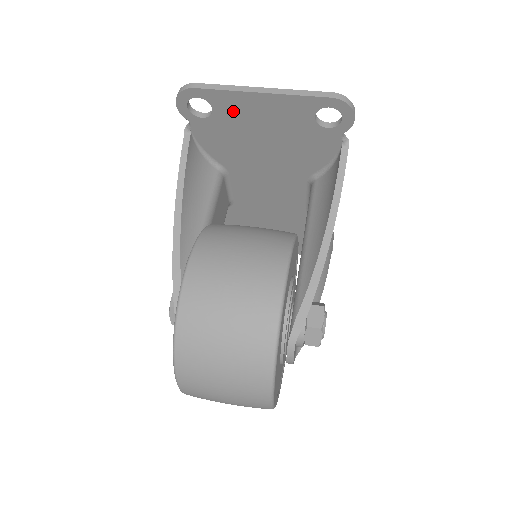
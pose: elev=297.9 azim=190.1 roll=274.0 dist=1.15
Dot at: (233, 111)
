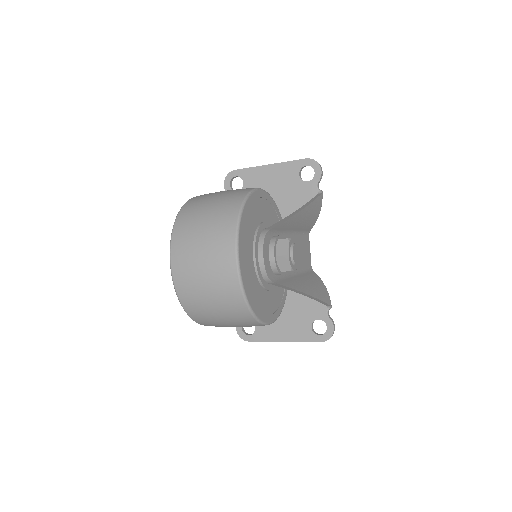
Dot at: (254, 182)
